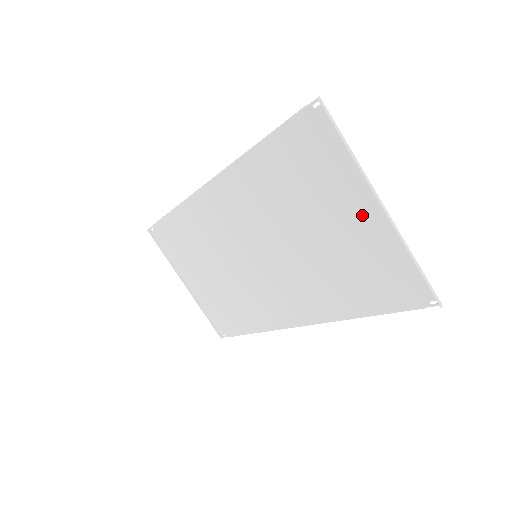
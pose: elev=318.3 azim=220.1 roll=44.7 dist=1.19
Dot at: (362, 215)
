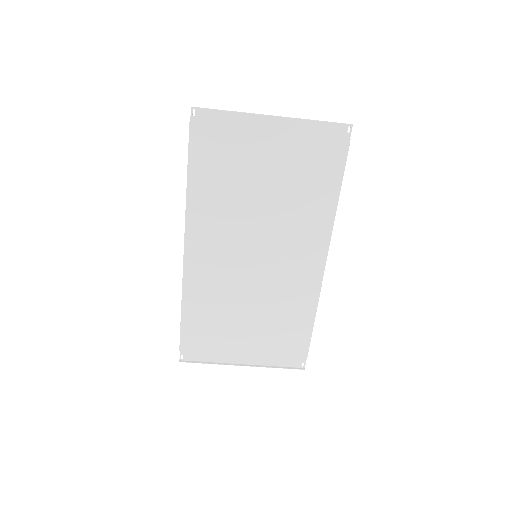
Dot at: (272, 136)
